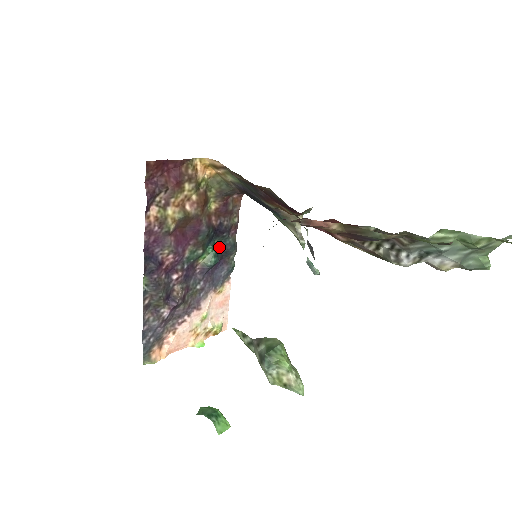
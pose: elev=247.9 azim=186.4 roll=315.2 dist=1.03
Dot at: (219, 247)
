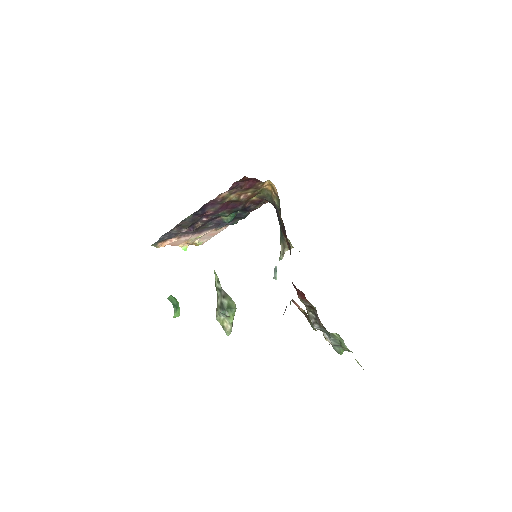
Dot at: (237, 214)
